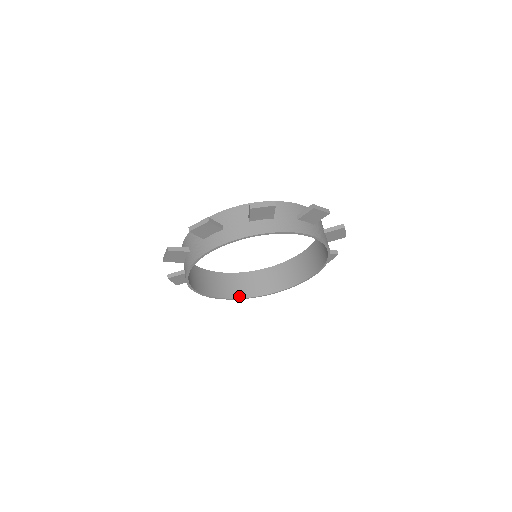
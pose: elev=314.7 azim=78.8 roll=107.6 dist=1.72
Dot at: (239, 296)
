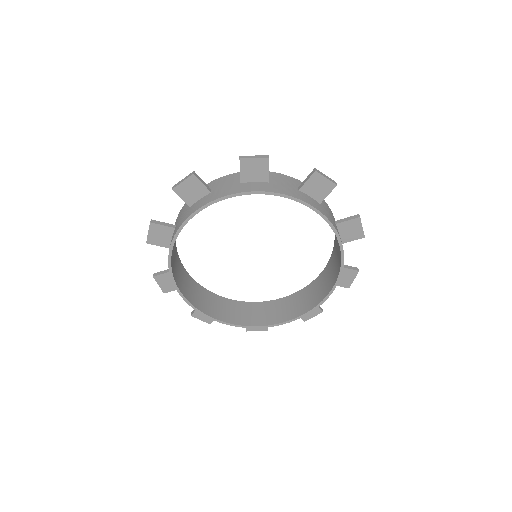
Dot at: (238, 323)
